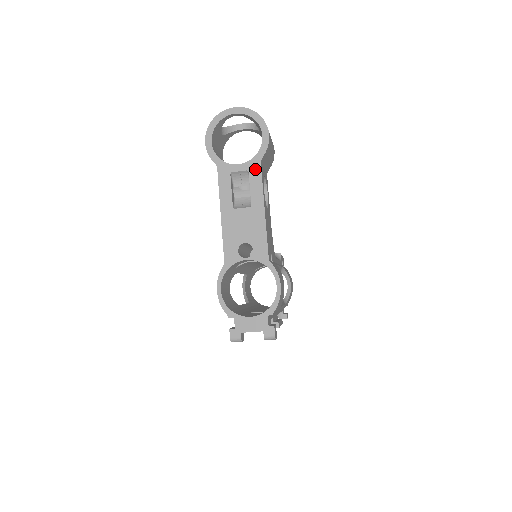
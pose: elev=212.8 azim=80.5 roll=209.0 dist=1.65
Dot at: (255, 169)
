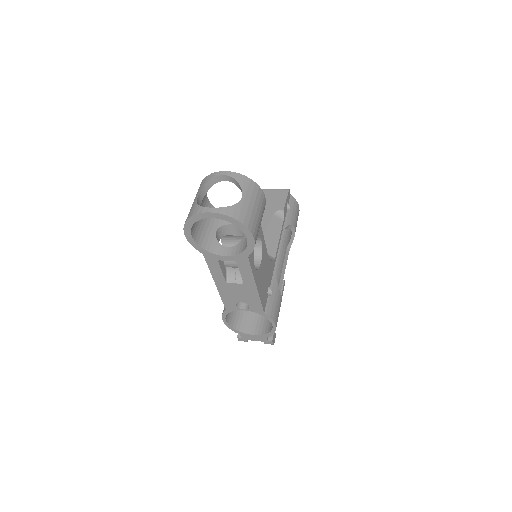
Dot at: (243, 262)
